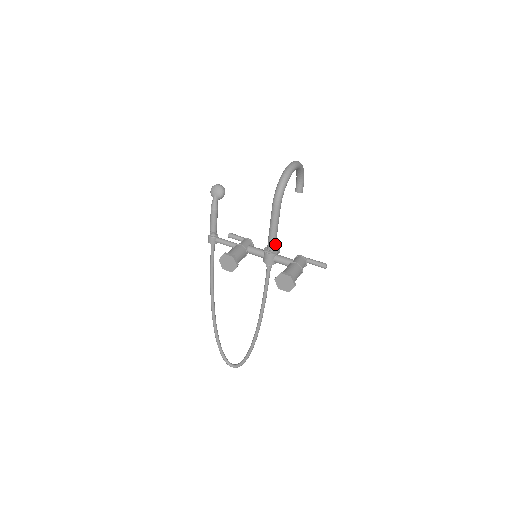
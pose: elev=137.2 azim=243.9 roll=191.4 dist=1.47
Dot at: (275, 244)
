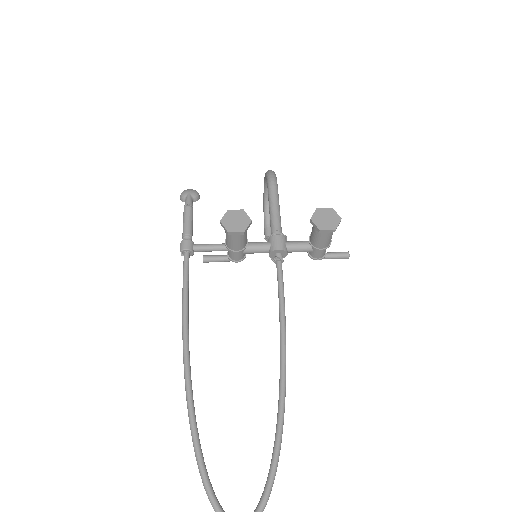
Dot at: (281, 229)
